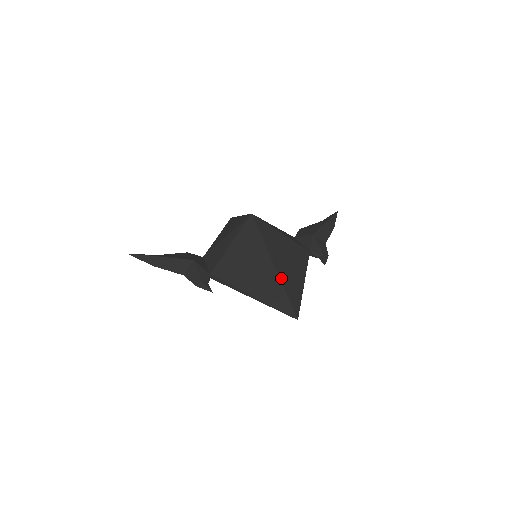
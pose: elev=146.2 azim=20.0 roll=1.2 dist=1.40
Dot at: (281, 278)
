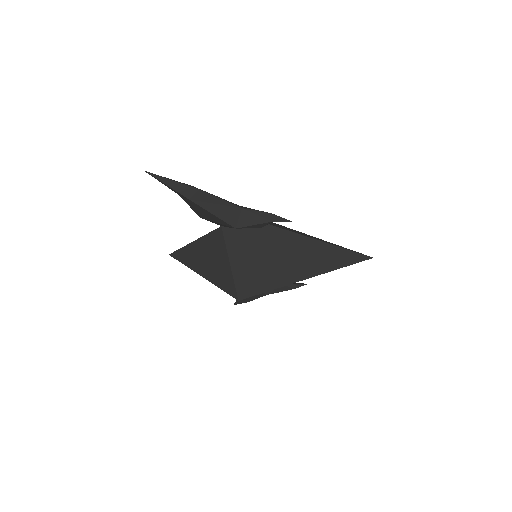
Dot at: occluded
